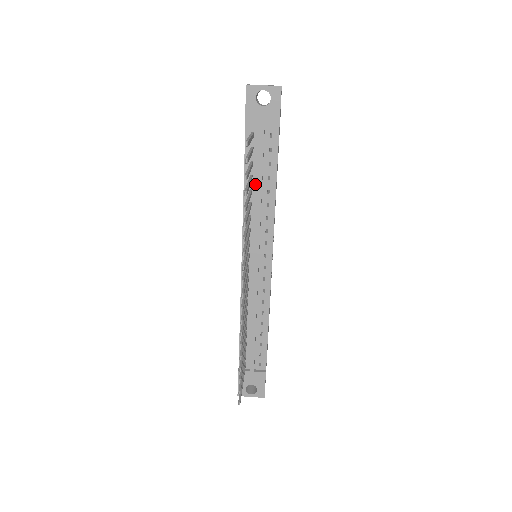
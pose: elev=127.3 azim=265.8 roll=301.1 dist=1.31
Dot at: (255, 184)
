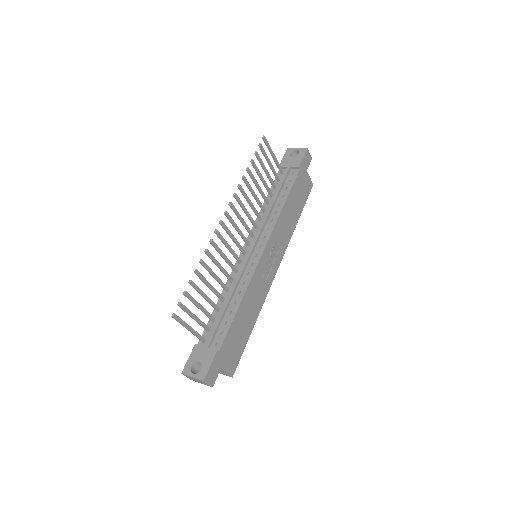
Dot at: occluded
